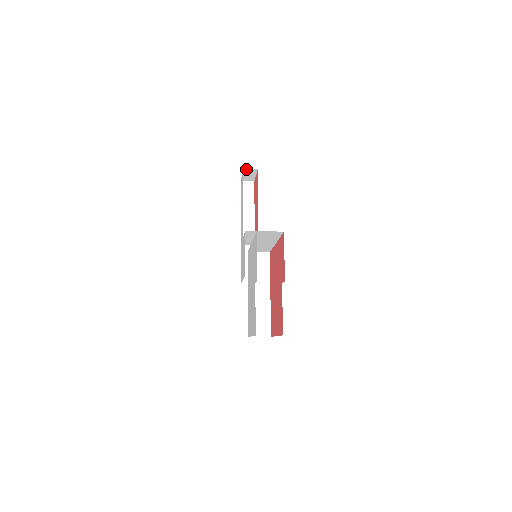
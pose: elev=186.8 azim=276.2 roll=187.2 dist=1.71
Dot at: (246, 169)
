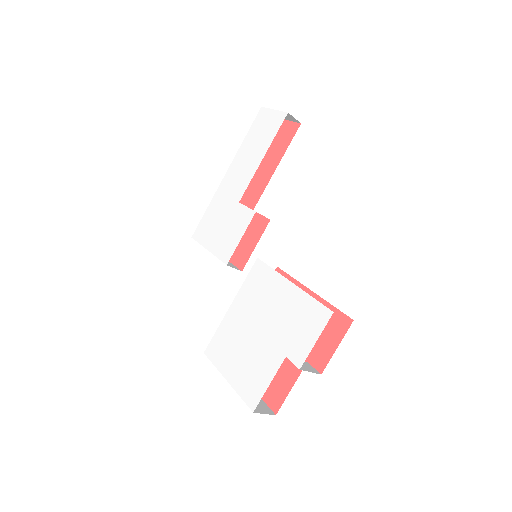
Dot at: occluded
